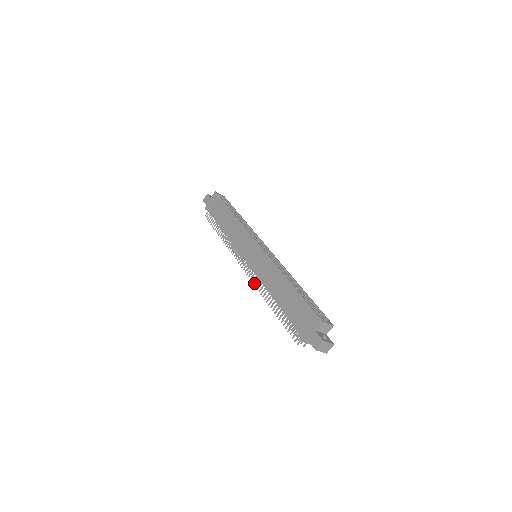
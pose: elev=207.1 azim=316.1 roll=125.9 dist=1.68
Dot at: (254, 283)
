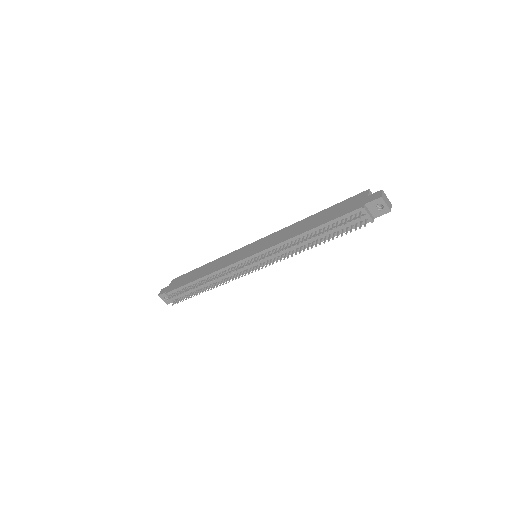
Dot at: (271, 255)
